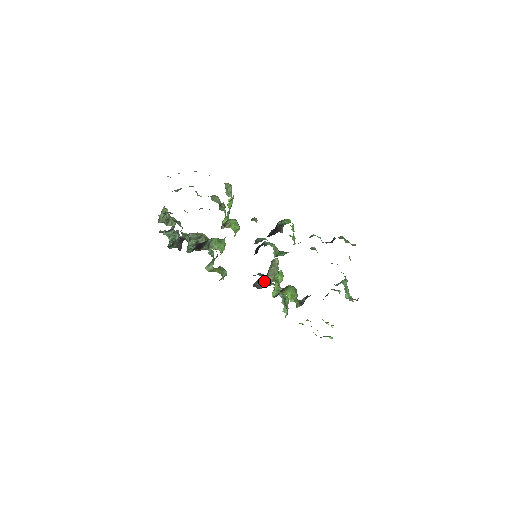
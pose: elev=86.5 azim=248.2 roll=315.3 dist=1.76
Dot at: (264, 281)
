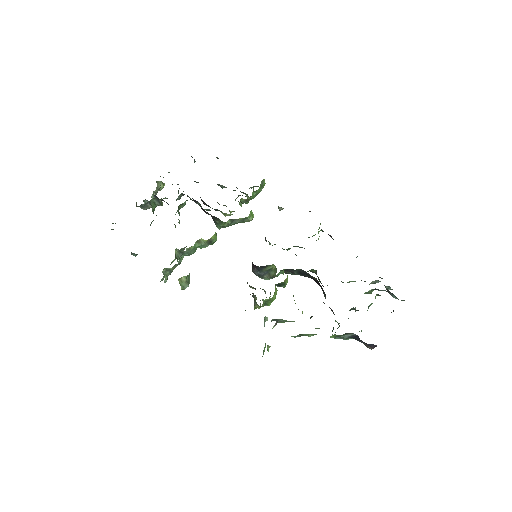
Dot at: (250, 294)
